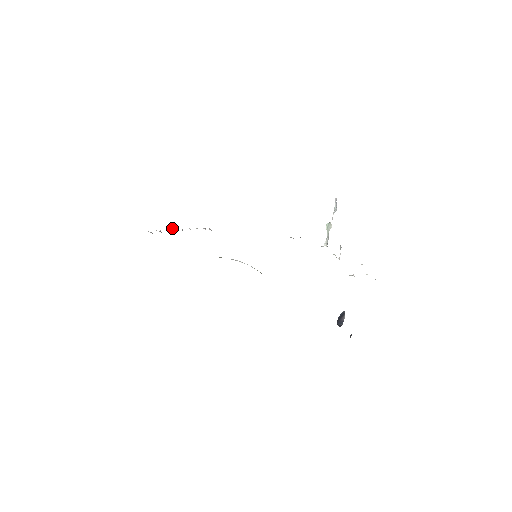
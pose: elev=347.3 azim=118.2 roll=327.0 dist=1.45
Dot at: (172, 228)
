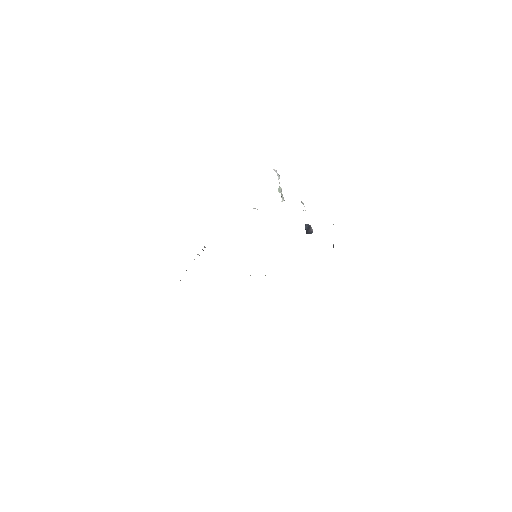
Dot at: occluded
